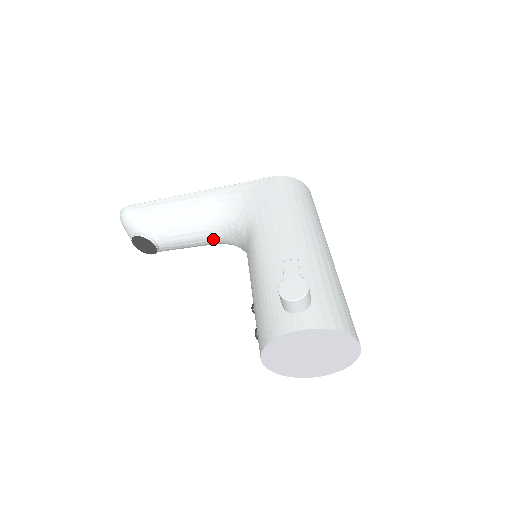
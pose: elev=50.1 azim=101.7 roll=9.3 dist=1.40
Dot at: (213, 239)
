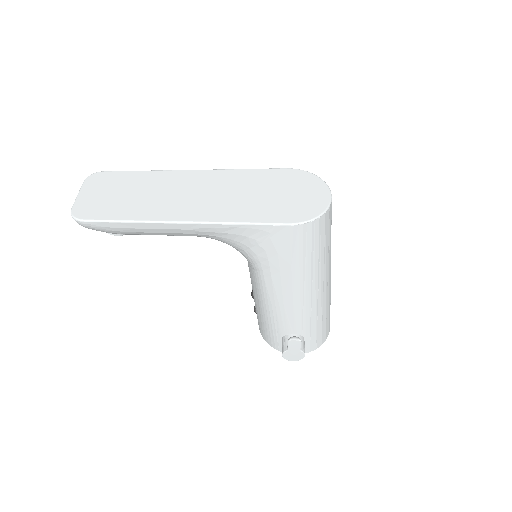
Dot at: occluded
